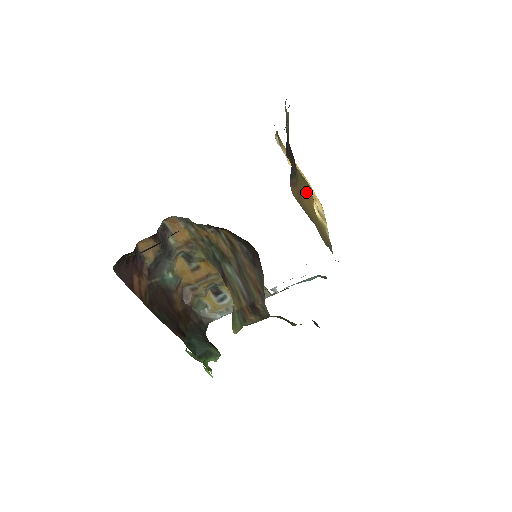
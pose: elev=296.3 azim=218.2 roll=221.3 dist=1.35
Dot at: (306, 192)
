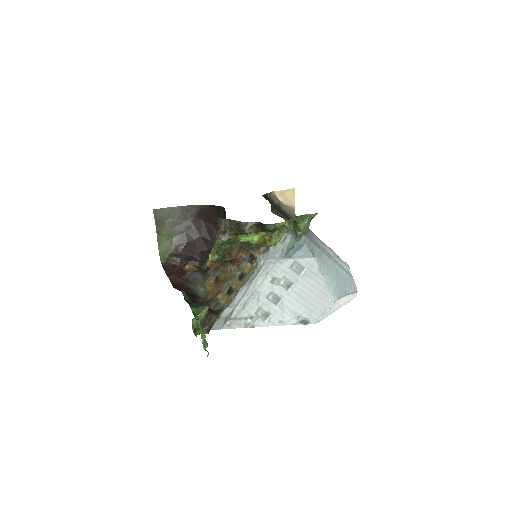
Dot at: occluded
